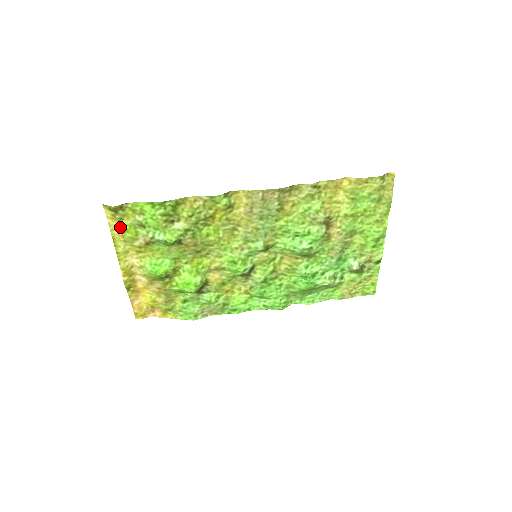
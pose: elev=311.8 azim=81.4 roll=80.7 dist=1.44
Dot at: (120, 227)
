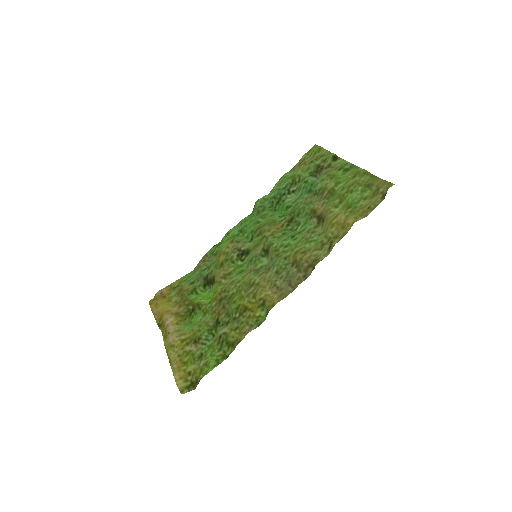
Dot at: (183, 368)
